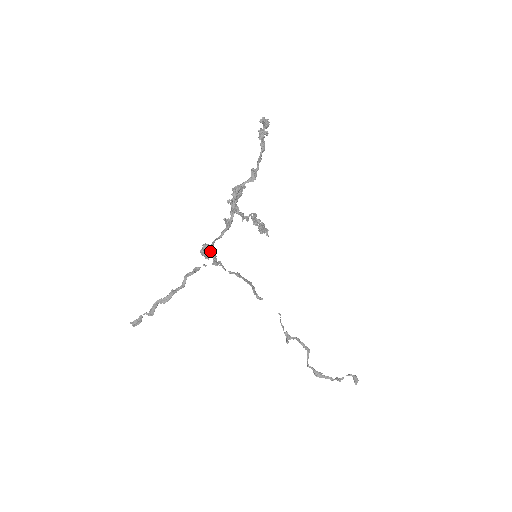
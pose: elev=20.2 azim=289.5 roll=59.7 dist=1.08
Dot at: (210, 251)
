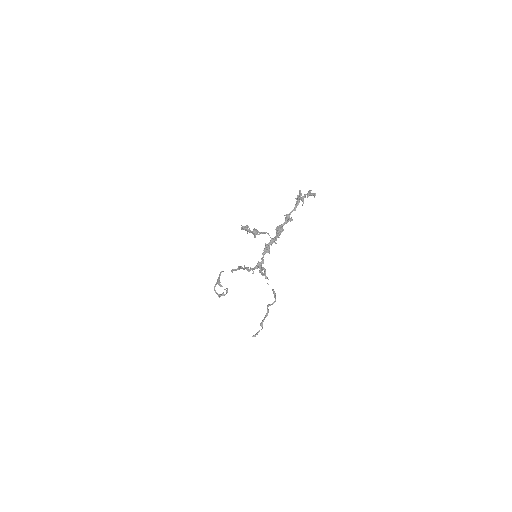
Dot at: (265, 272)
